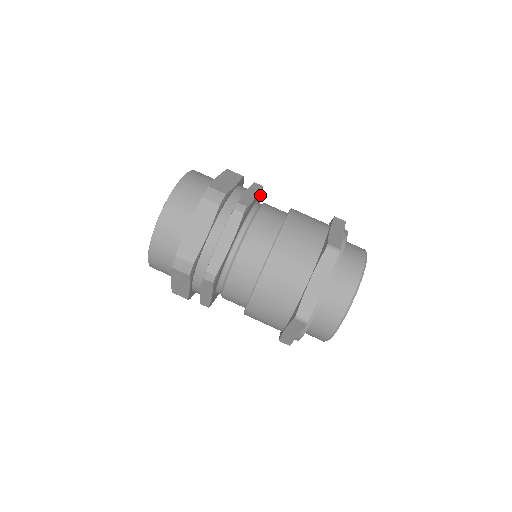
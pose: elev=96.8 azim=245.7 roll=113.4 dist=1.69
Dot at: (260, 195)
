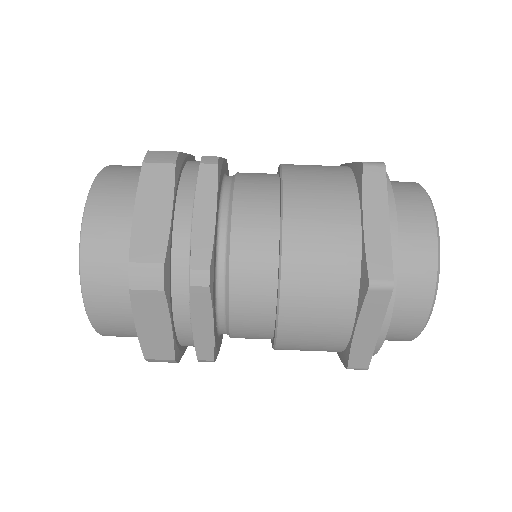
Dot at: (228, 175)
